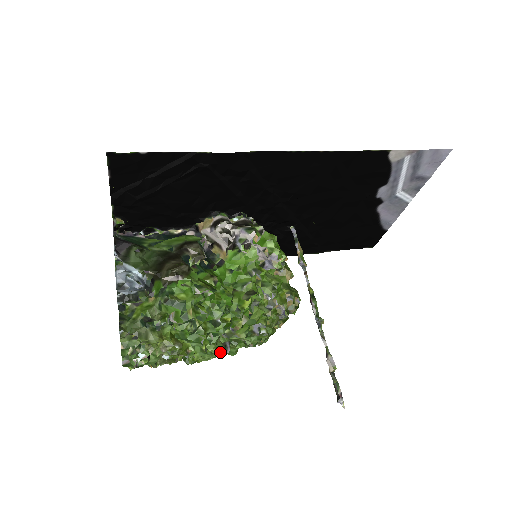
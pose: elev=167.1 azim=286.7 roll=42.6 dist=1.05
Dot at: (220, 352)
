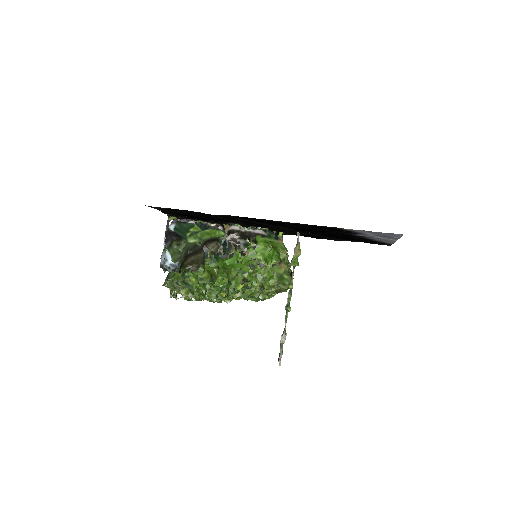
Dot at: occluded
